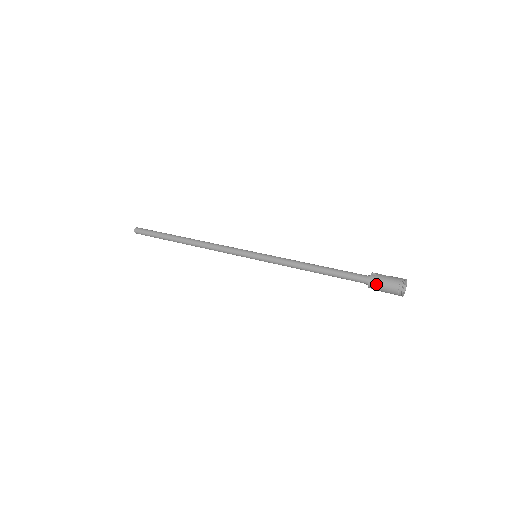
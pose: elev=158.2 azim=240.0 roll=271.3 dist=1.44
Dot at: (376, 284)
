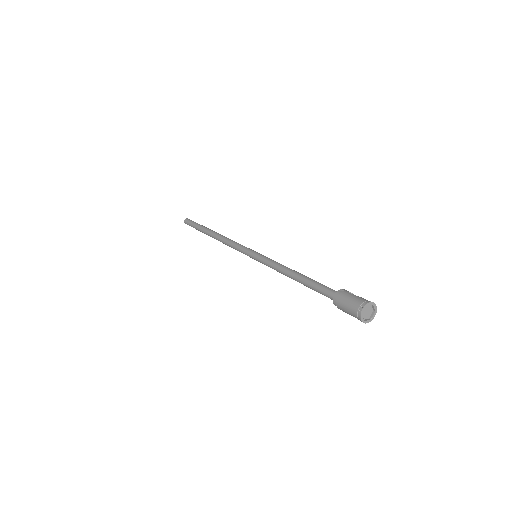
Dot at: (338, 301)
